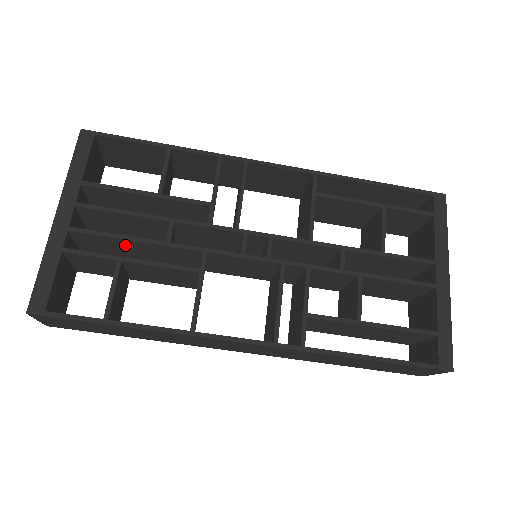
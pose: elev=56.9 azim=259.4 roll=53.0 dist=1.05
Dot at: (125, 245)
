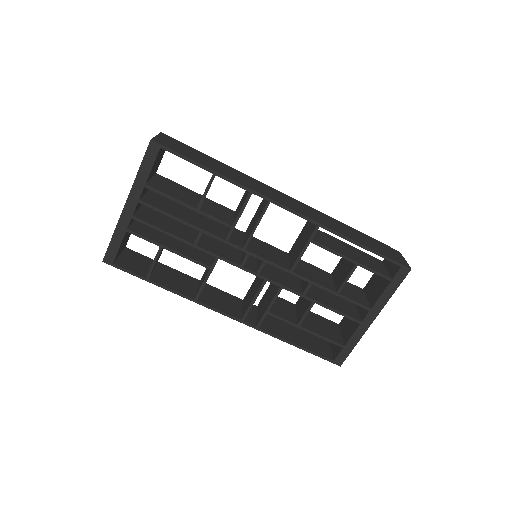
Dot at: occluded
